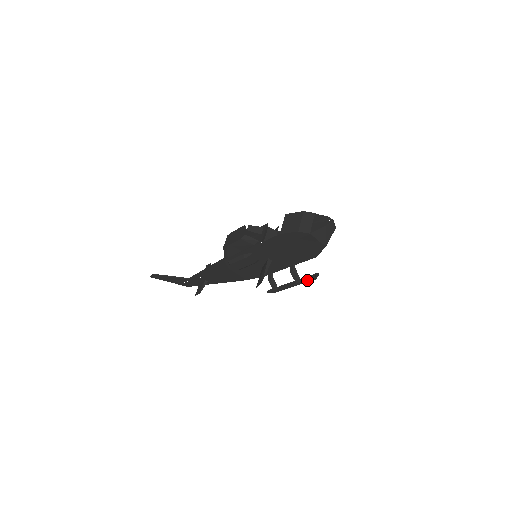
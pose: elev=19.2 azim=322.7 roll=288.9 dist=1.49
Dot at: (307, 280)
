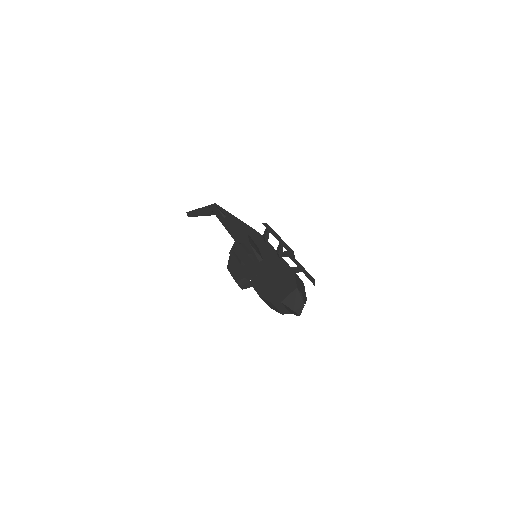
Dot at: (309, 277)
